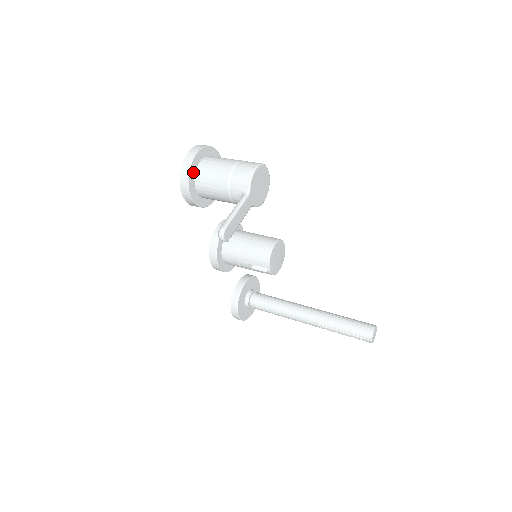
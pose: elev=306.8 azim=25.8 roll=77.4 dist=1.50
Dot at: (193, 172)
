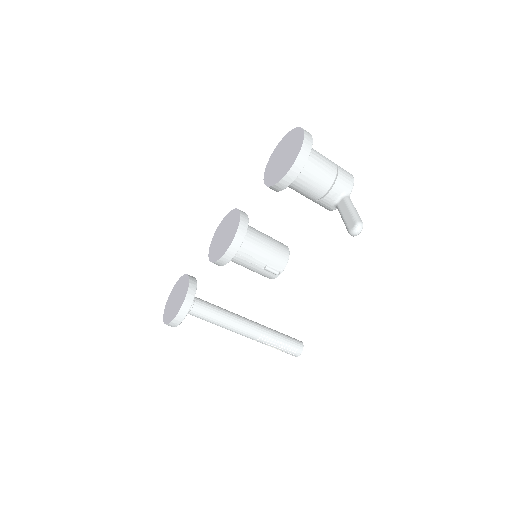
Dot at: occluded
